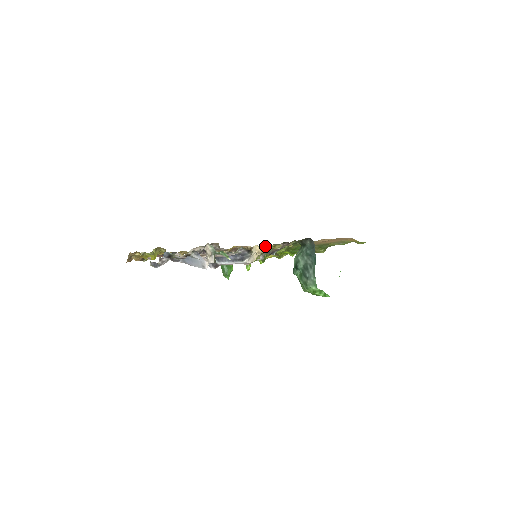
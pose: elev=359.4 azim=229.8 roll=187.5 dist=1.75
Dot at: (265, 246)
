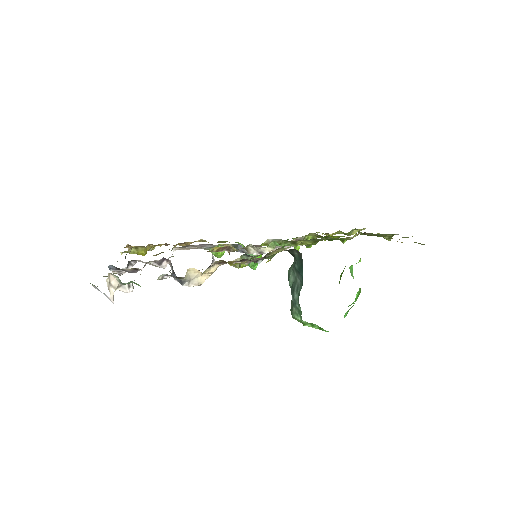
Dot at: occluded
